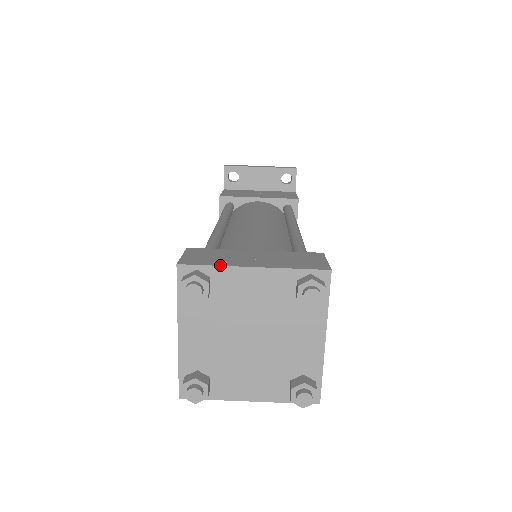
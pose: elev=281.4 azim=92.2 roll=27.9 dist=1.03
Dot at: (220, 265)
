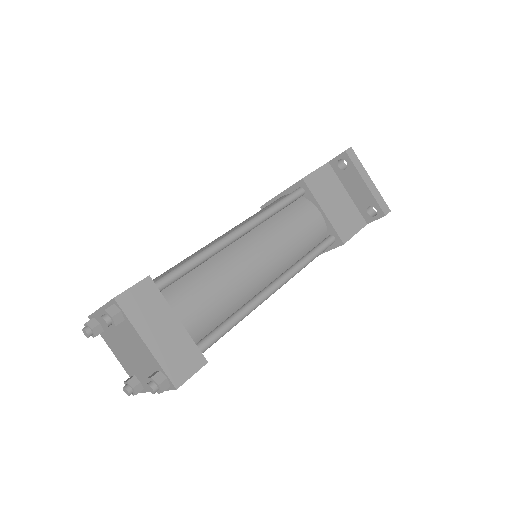
Dot at: (132, 324)
